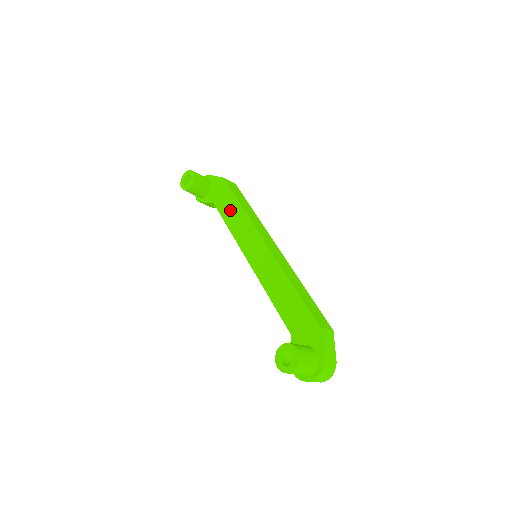
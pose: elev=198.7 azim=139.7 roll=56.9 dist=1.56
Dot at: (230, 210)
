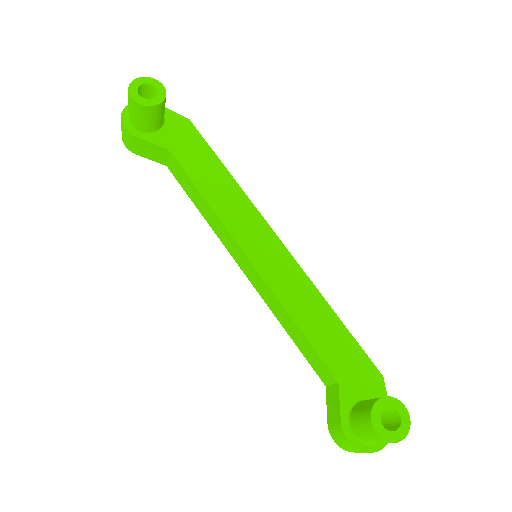
Dot at: (208, 173)
